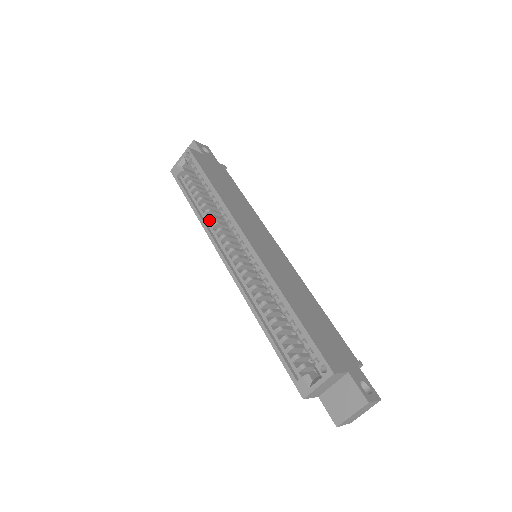
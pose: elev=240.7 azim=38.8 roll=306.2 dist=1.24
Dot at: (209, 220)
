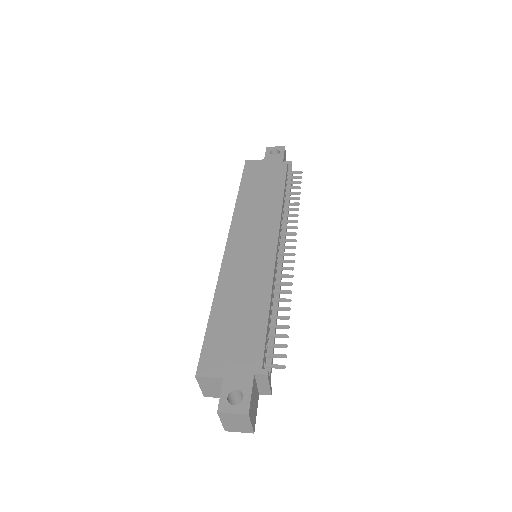
Dot at: occluded
